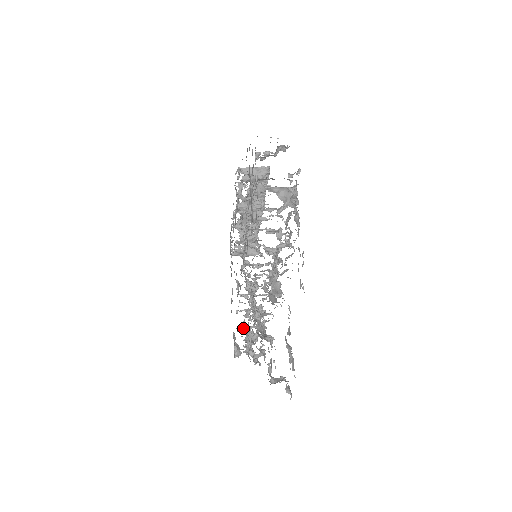
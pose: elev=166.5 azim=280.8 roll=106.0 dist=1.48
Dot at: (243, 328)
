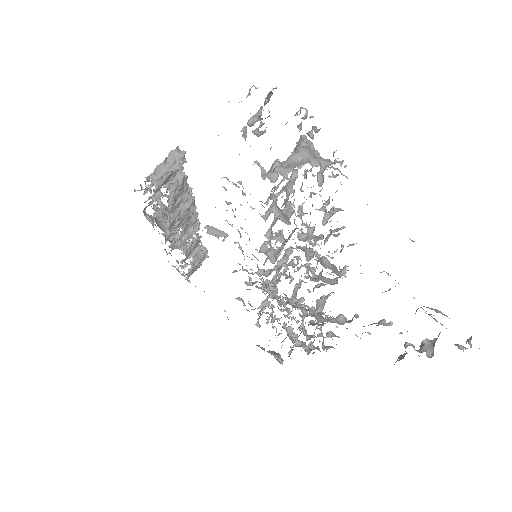
Dot at: occluded
